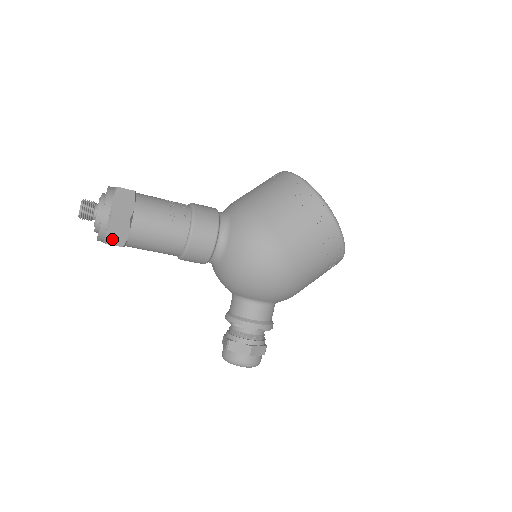
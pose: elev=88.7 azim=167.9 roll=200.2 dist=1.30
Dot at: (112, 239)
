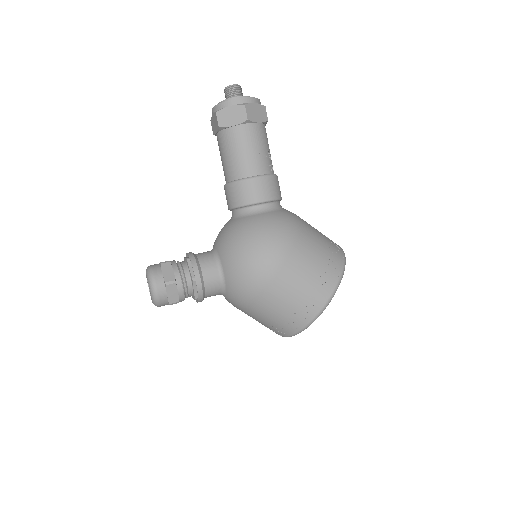
Dot at: (223, 115)
